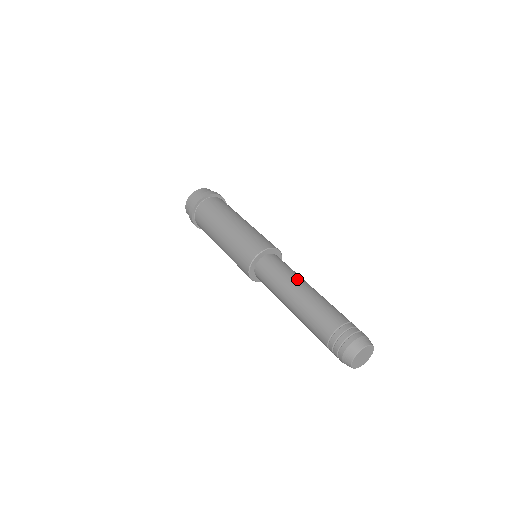
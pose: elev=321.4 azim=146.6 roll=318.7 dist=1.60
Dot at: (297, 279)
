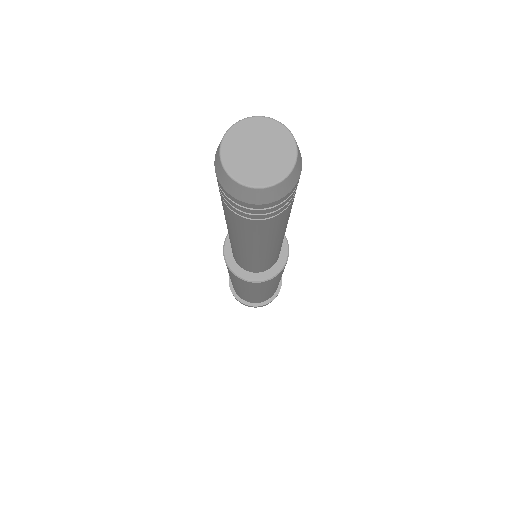
Dot at: occluded
